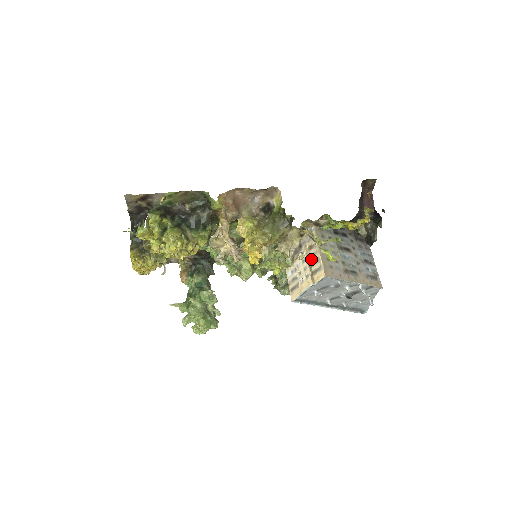
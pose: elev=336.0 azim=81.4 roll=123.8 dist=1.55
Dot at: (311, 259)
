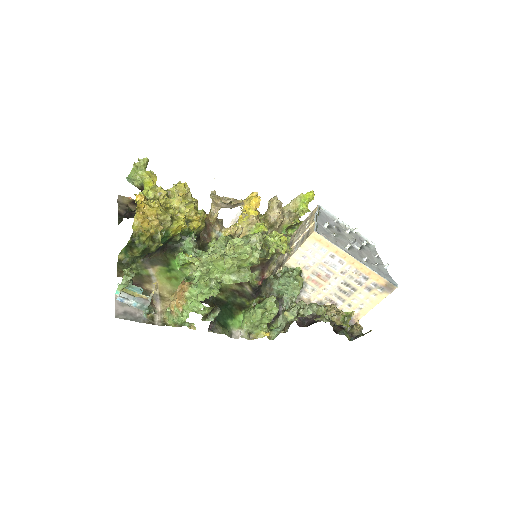
Dot at: occluded
